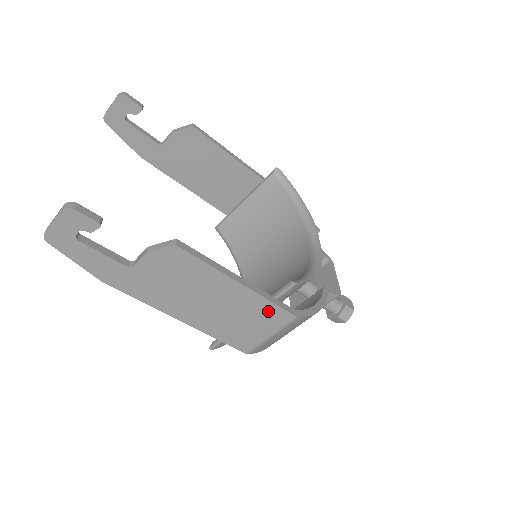
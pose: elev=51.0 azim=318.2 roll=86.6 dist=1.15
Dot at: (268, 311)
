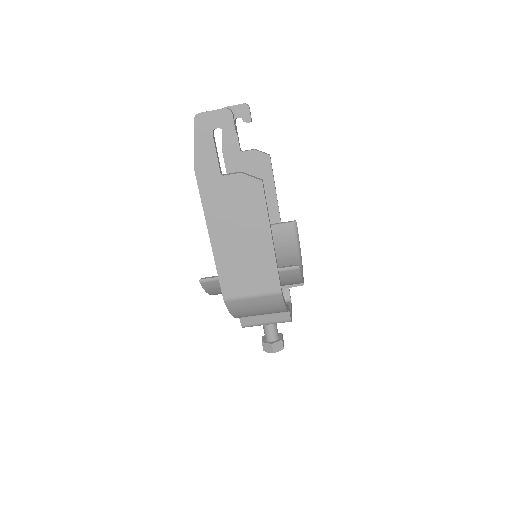
Dot at: (269, 273)
